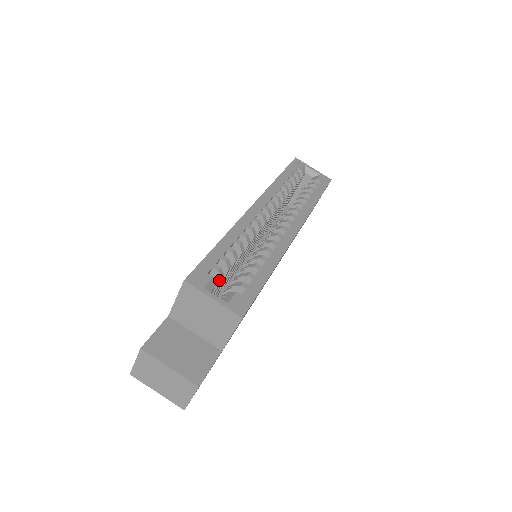
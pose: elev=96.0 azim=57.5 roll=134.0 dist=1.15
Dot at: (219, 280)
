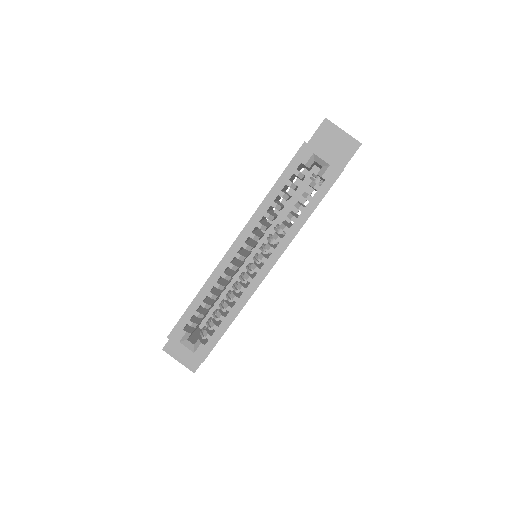
Dot at: (195, 327)
